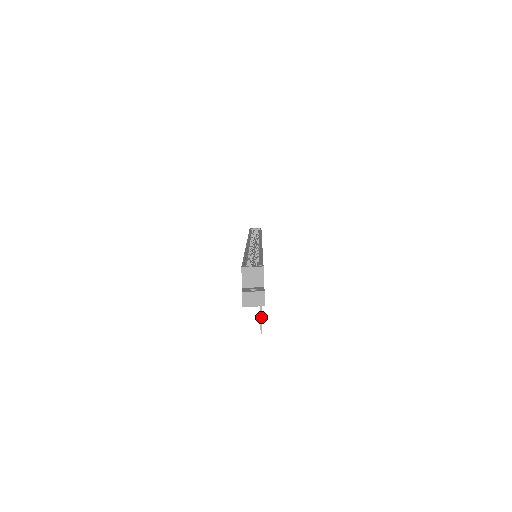
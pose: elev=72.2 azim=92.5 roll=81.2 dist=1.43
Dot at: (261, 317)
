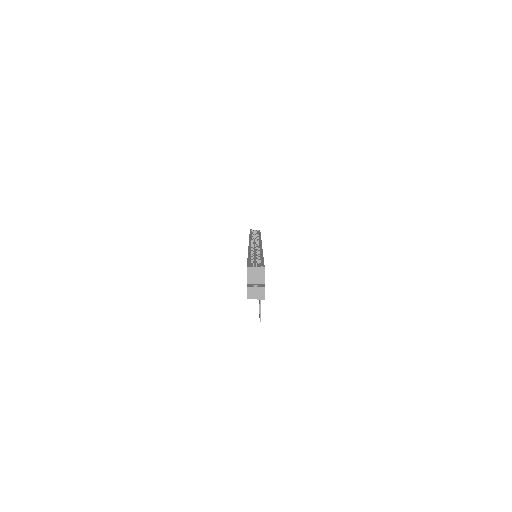
Dot at: occluded
